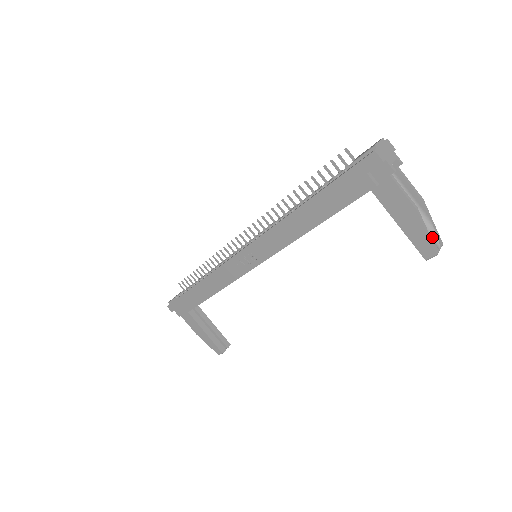
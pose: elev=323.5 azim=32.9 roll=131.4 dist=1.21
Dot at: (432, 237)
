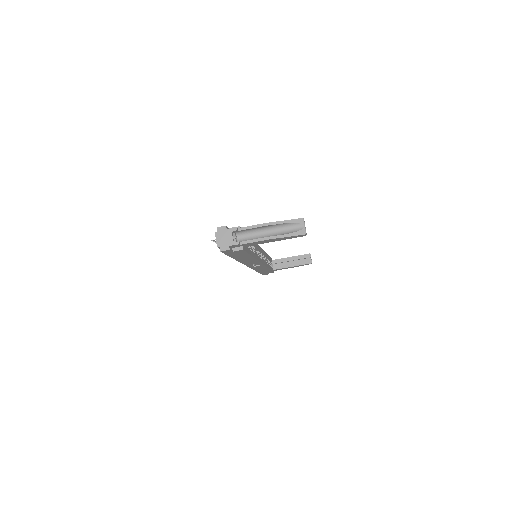
Dot at: (294, 227)
